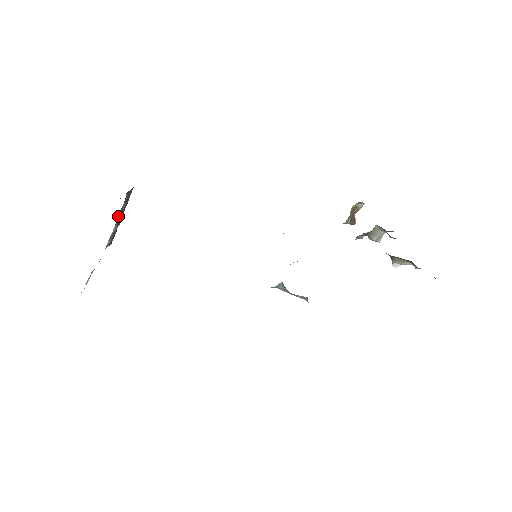
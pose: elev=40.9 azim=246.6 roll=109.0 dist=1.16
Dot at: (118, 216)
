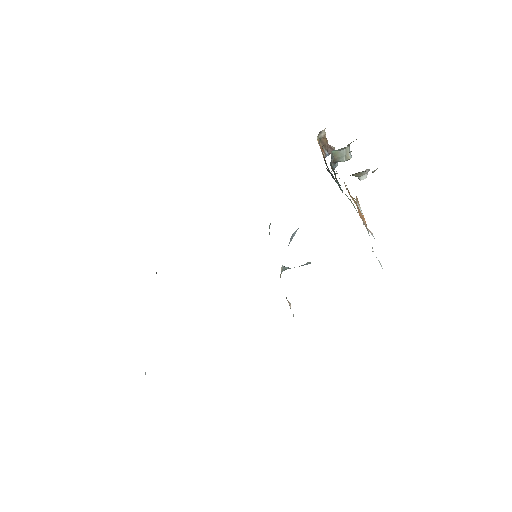
Dot at: occluded
